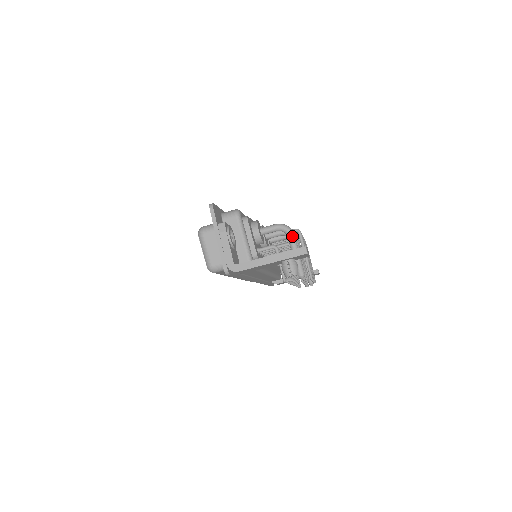
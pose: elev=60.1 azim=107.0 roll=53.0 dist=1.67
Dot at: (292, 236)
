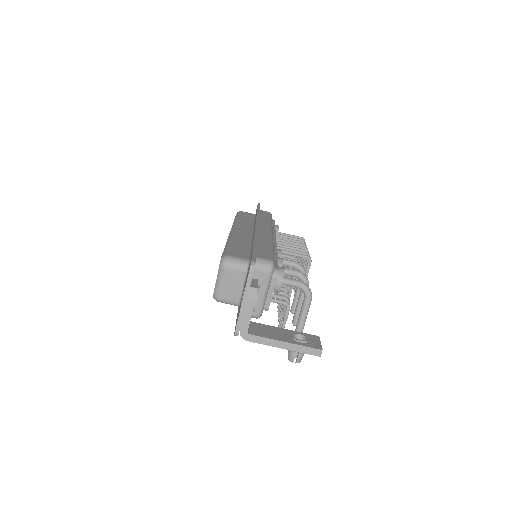
Dot at: (309, 301)
